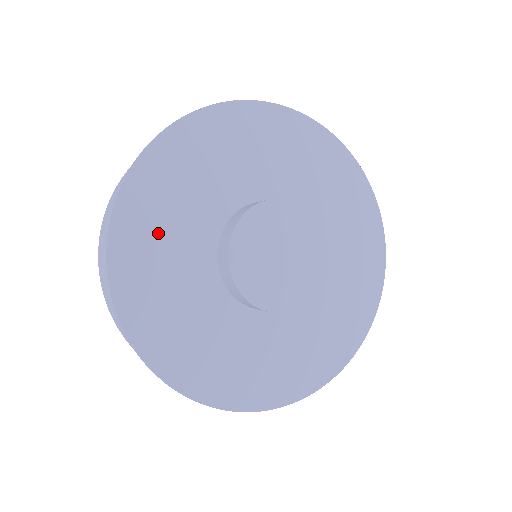
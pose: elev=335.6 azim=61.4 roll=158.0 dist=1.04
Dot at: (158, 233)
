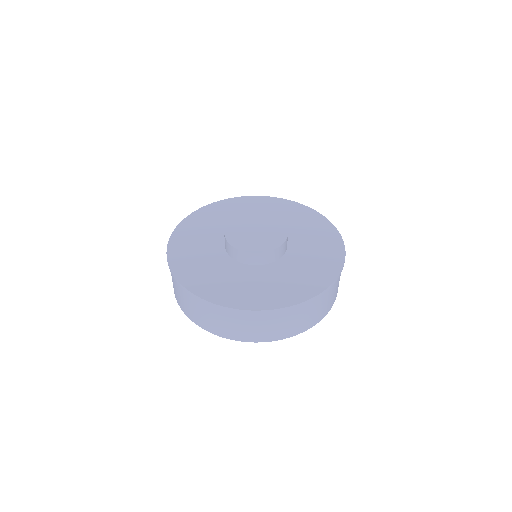
Dot at: (199, 230)
